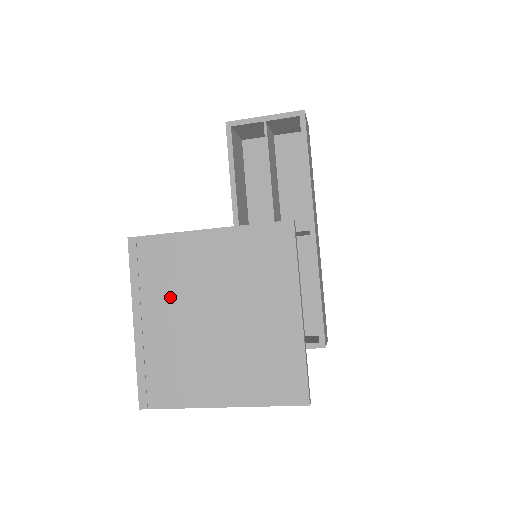
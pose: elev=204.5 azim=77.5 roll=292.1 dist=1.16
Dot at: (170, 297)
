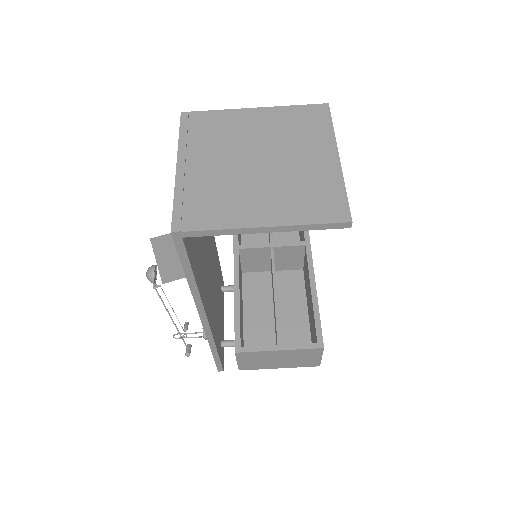
Dot at: (216, 148)
